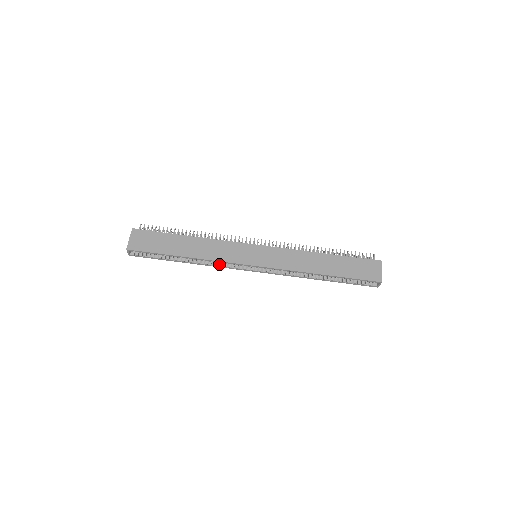
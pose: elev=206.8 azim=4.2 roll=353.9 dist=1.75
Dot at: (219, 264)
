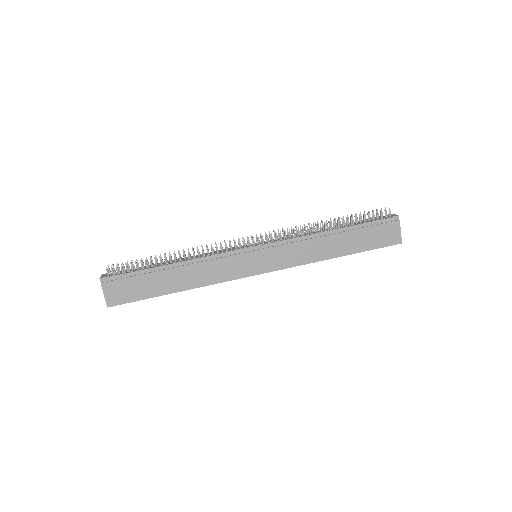
Dot at: occluded
